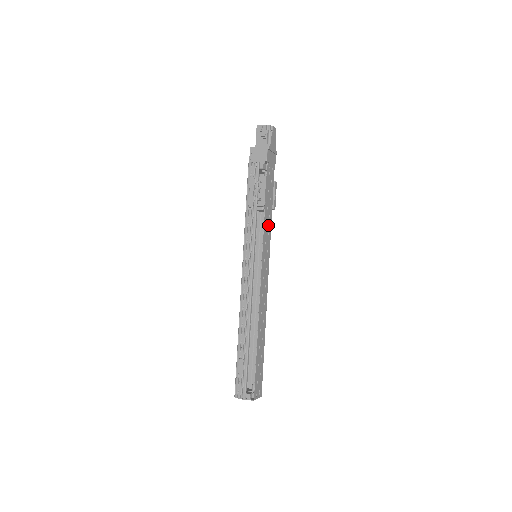
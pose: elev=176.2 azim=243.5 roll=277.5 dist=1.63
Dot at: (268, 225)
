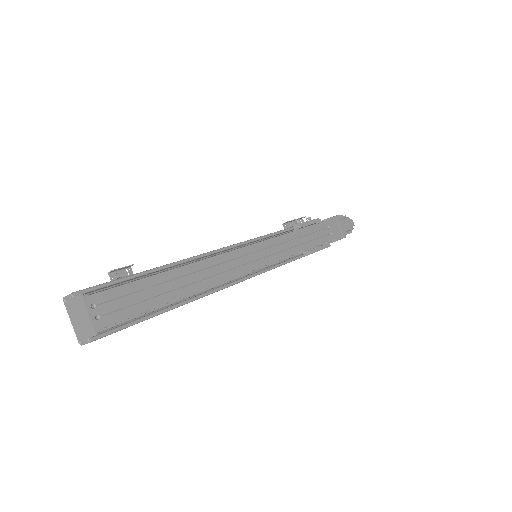
Dot at: (292, 246)
